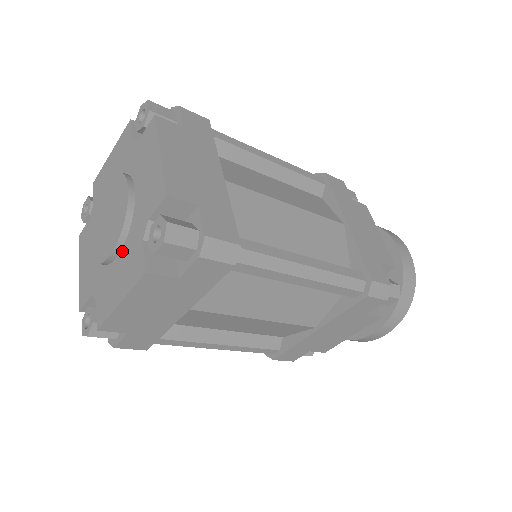
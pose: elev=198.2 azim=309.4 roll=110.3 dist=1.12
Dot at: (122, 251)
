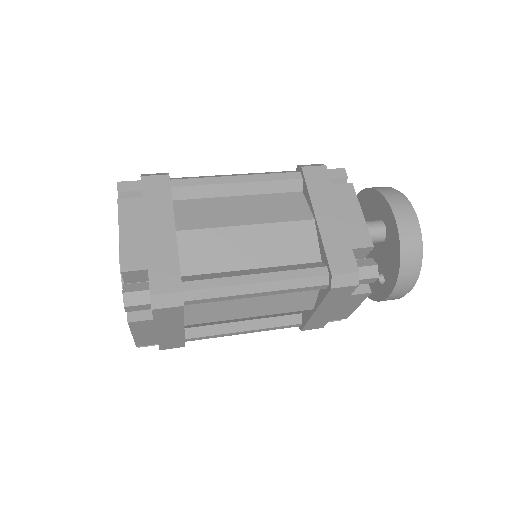
Dot at: occluded
